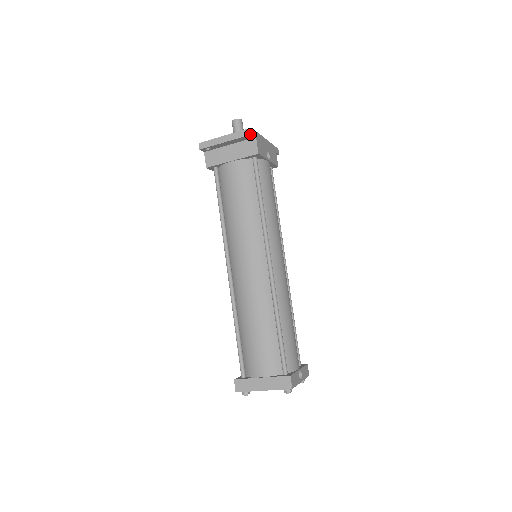
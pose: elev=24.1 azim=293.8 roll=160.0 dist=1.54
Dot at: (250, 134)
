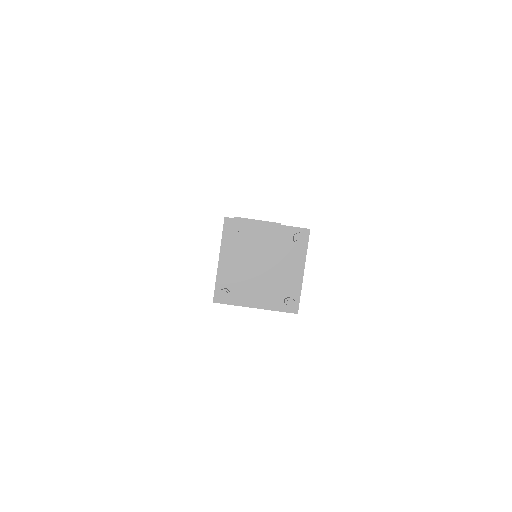
Dot at: (280, 223)
